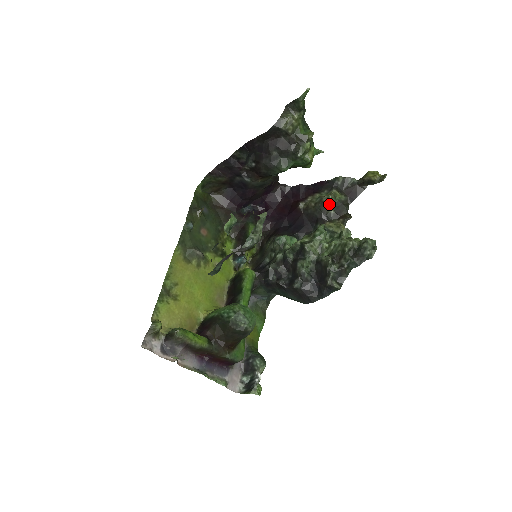
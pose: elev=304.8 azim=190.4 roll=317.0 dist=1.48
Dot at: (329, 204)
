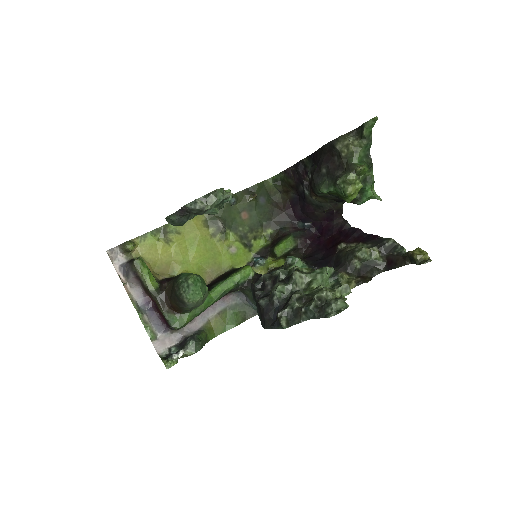
Dot at: (357, 256)
